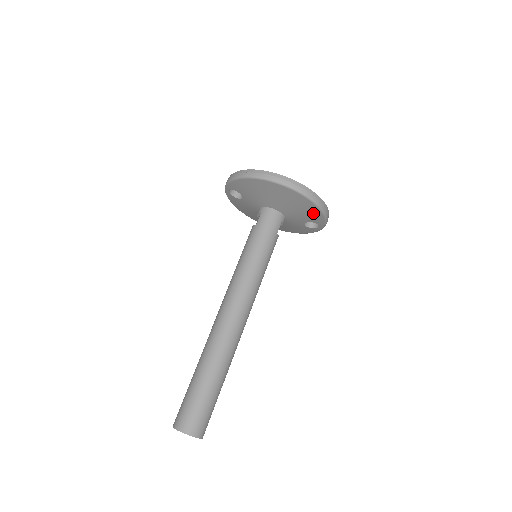
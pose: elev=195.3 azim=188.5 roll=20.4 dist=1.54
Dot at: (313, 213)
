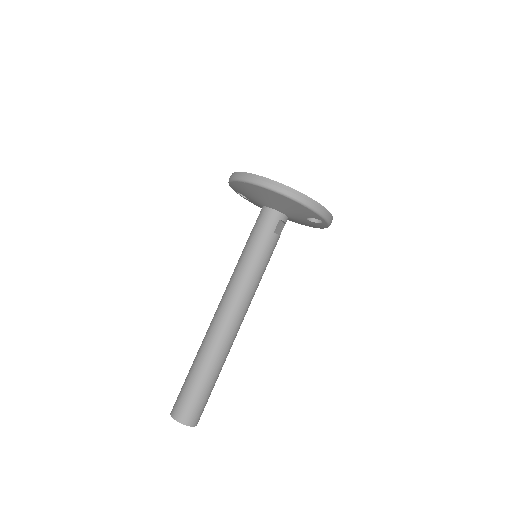
Dot at: (301, 209)
